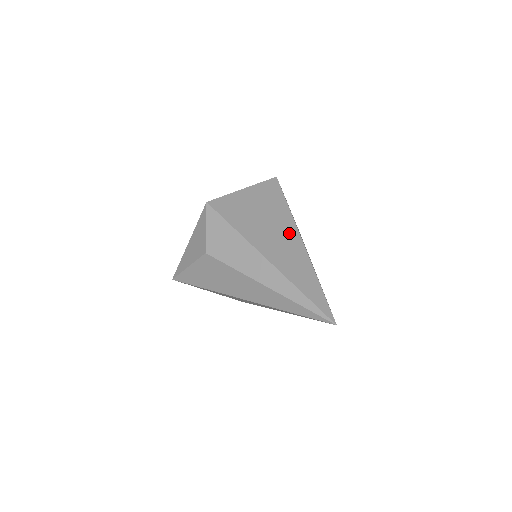
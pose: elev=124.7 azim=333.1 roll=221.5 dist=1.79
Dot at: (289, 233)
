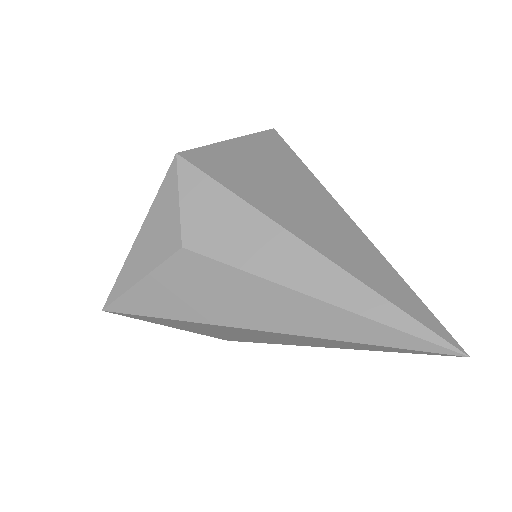
Dot at: (326, 206)
